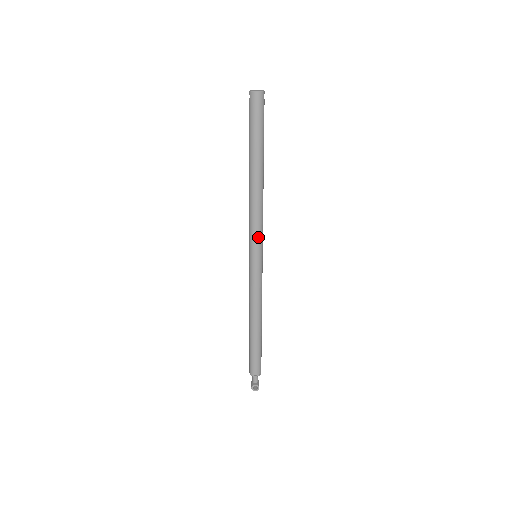
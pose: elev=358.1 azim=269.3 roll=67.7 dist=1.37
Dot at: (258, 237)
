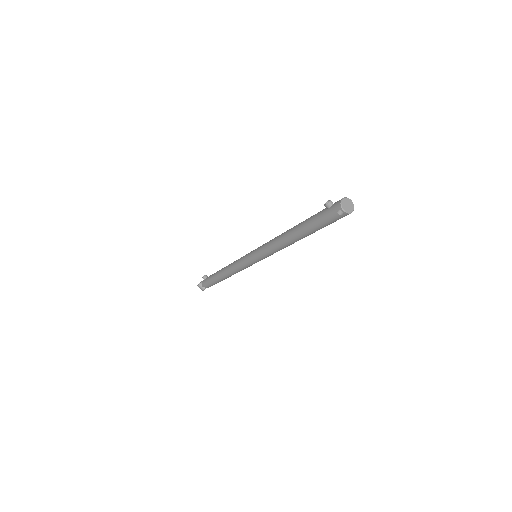
Dot at: occluded
